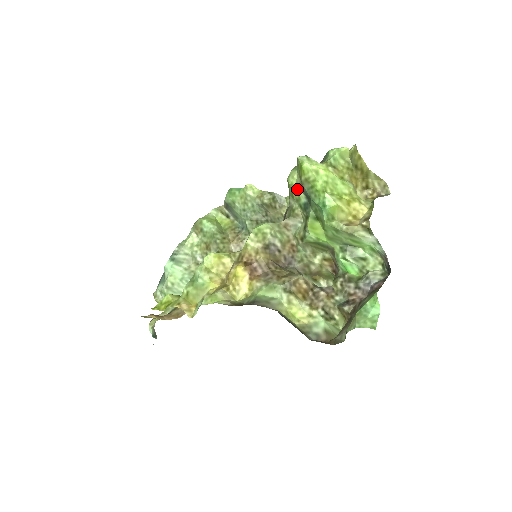
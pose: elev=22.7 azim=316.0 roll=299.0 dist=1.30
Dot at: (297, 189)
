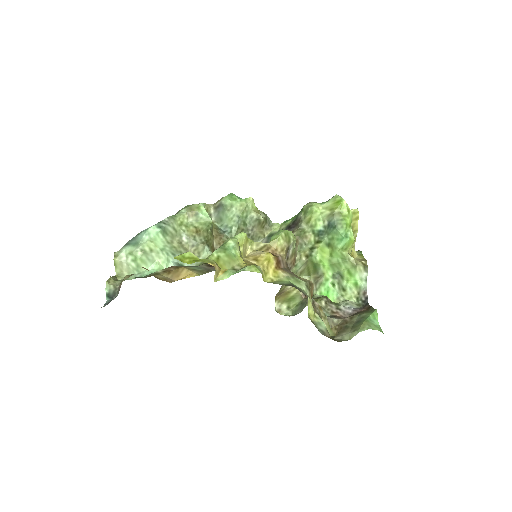
Dot at: (318, 217)
